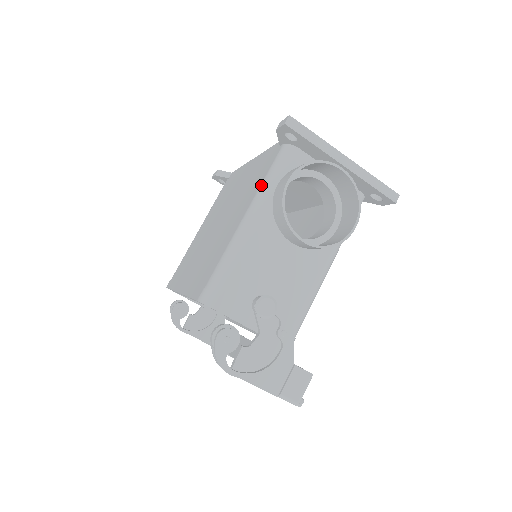
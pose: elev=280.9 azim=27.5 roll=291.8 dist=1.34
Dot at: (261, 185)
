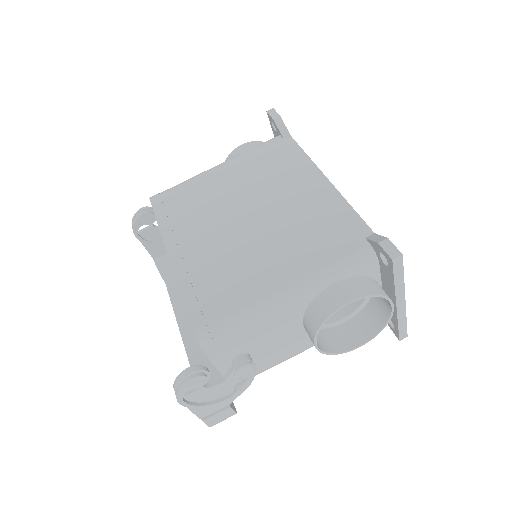
Dot at: (322, 269)
